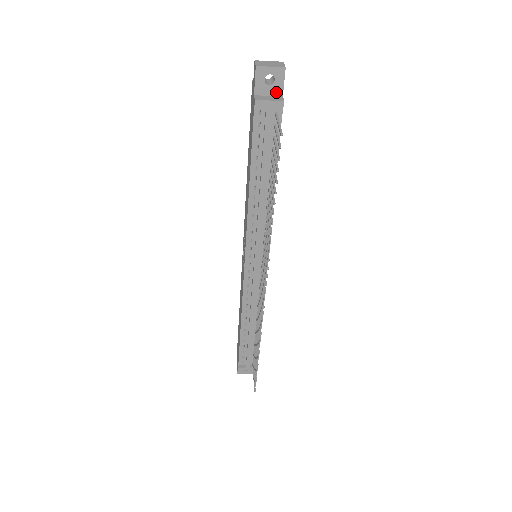
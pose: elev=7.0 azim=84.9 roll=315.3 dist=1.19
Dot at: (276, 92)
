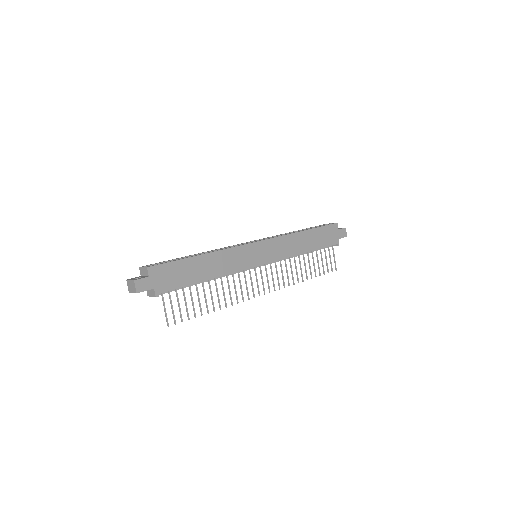
Dot at: (149, 289)
